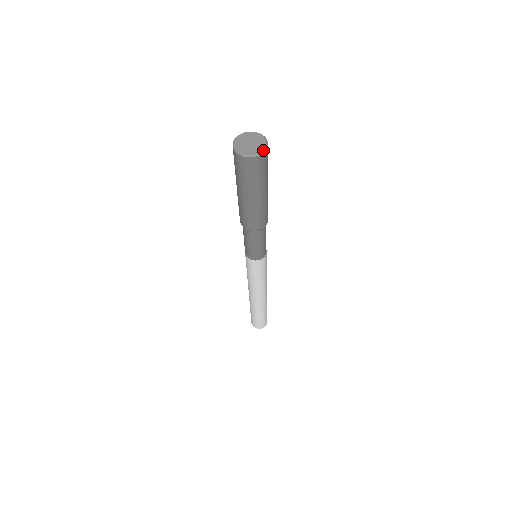
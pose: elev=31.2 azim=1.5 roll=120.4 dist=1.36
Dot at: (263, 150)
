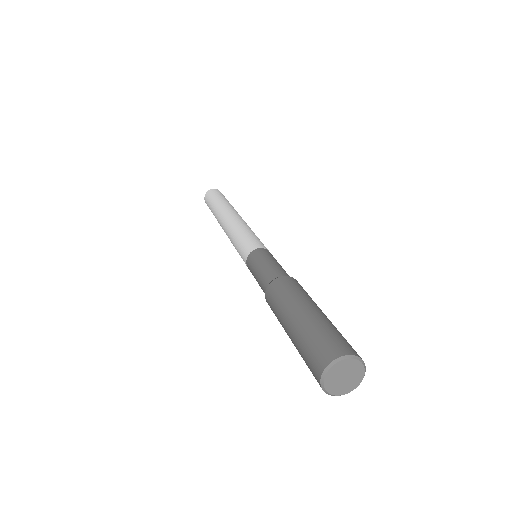
Dot at: occluded
